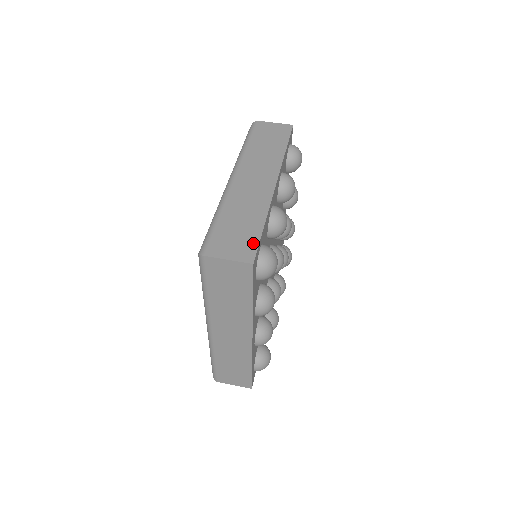
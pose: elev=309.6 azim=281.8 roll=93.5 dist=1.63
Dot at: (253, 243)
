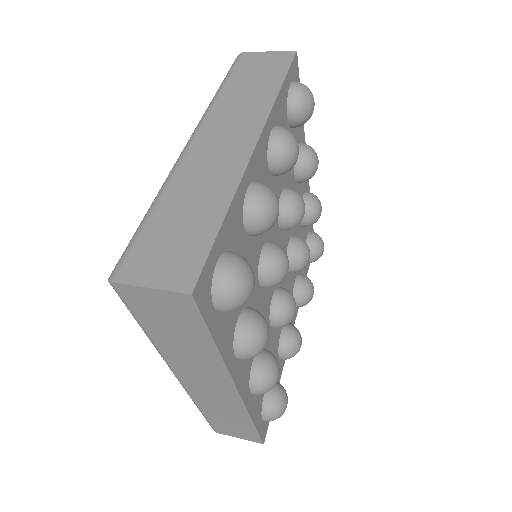
Dot at: (199, 253)
